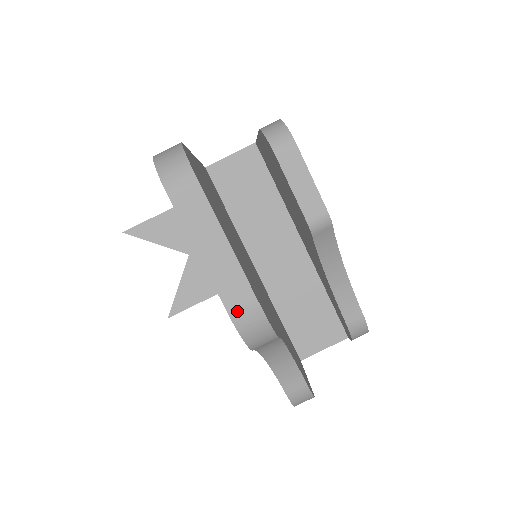
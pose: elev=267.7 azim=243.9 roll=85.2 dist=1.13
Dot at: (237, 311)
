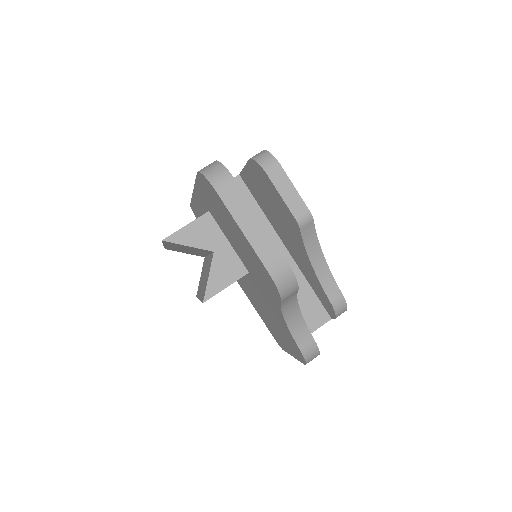
Dot at: (272, 267)
